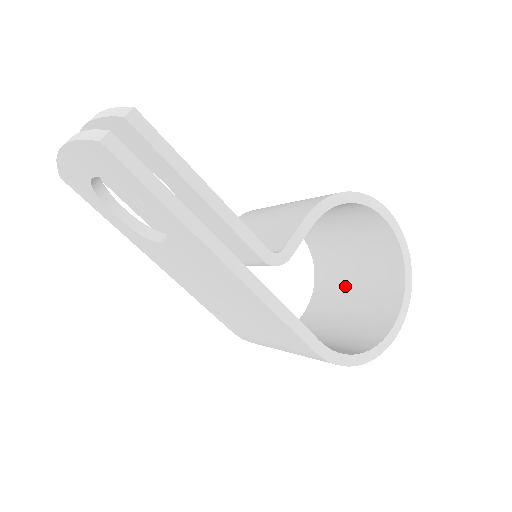
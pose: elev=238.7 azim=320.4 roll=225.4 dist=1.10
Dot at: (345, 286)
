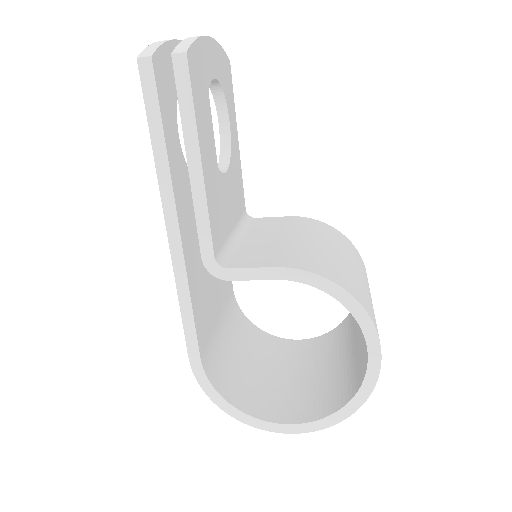
Dot at: (328, 360)
